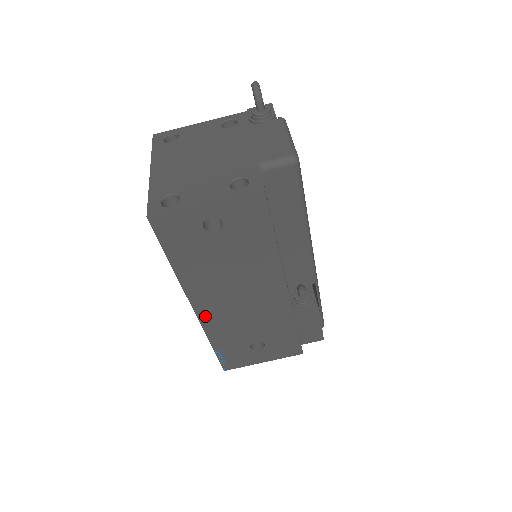
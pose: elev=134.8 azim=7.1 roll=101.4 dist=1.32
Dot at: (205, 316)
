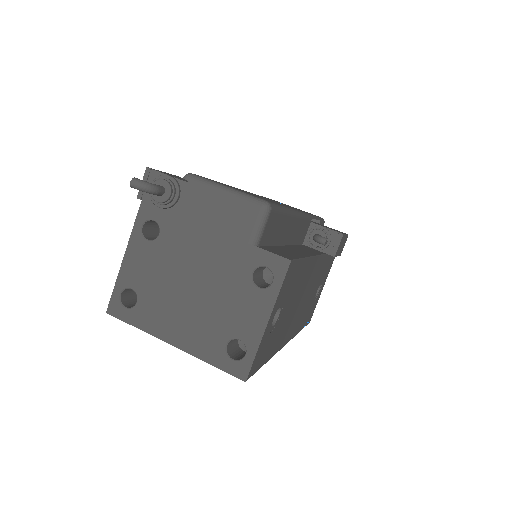
Dot at: (292, 334)
